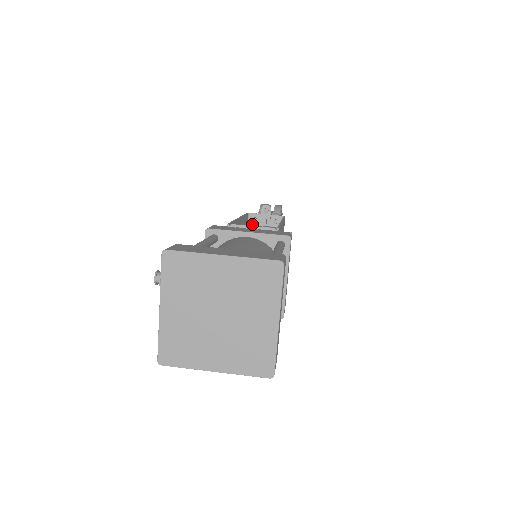
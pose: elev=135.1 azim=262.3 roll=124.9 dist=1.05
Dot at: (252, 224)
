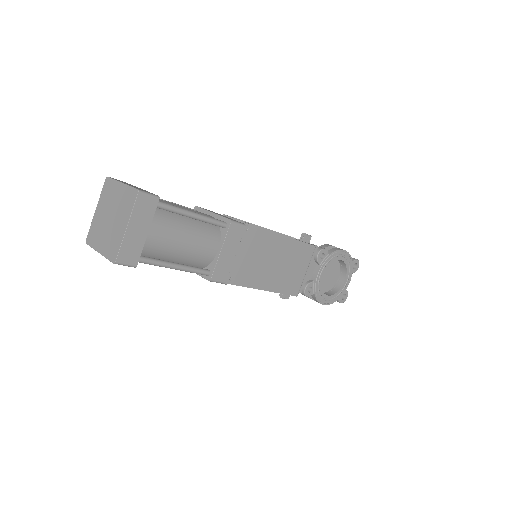
Dot at: occluded
